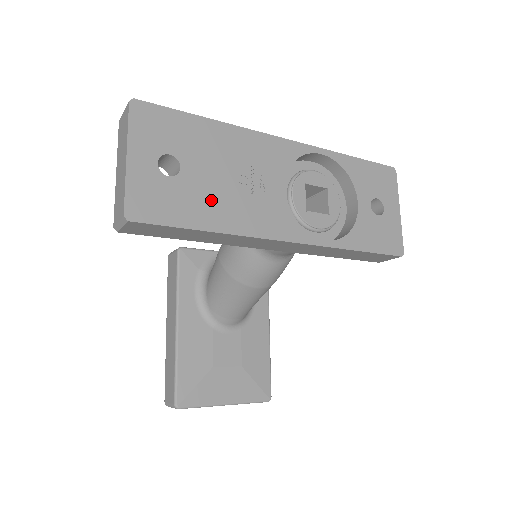
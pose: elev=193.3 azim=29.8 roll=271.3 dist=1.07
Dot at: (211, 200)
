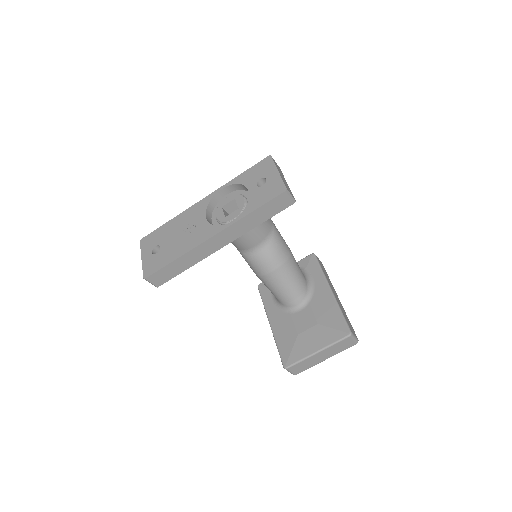
Dot at: (174, 249)
